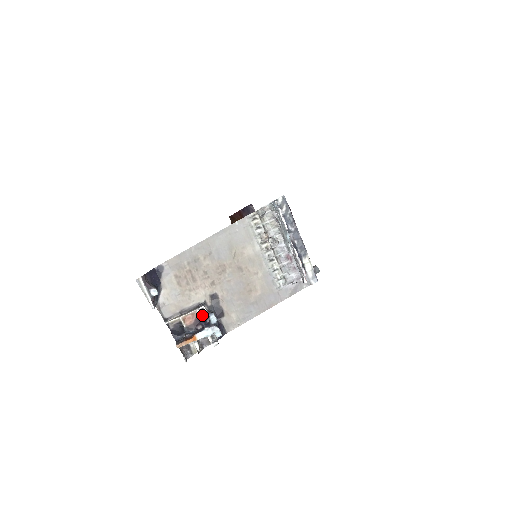
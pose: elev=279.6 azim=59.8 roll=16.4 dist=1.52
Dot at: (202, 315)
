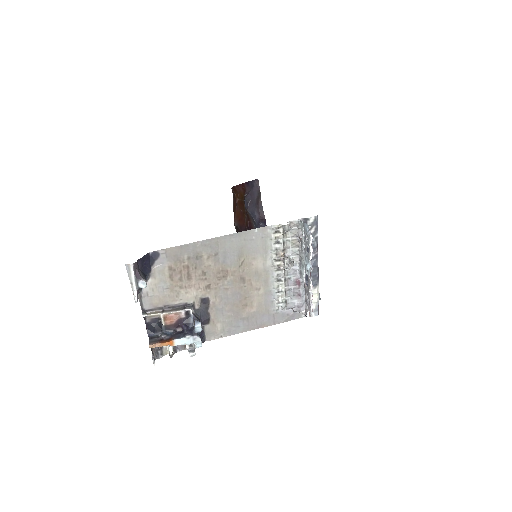
Dot at: (186, 318)
